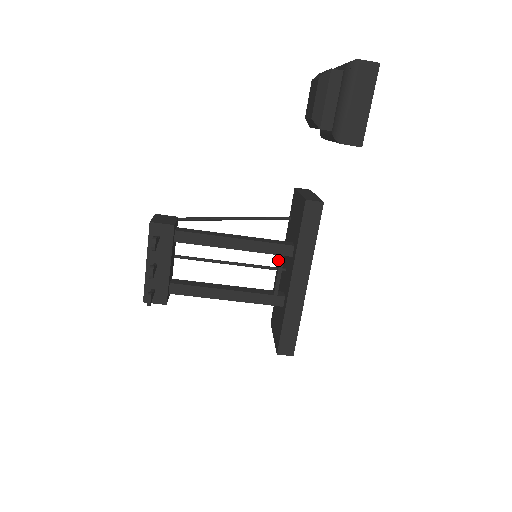
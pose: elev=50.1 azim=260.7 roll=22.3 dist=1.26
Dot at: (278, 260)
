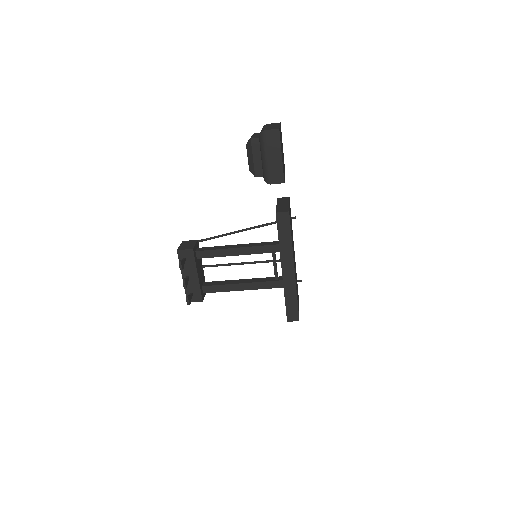
Dot at: occluded
